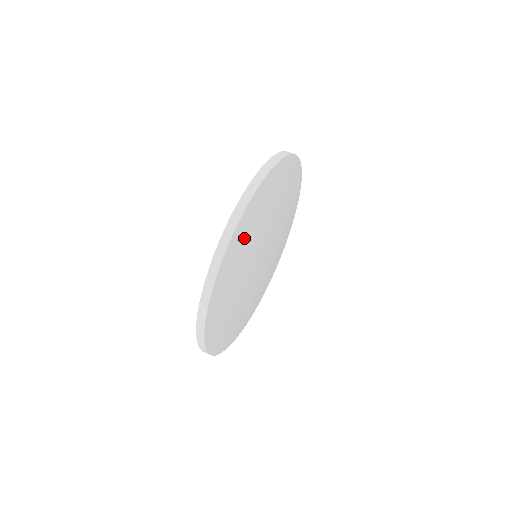
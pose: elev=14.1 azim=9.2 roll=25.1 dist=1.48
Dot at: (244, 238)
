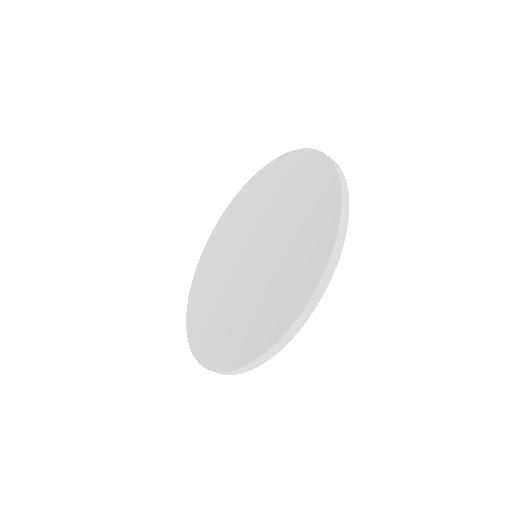
Dot at: occluded
